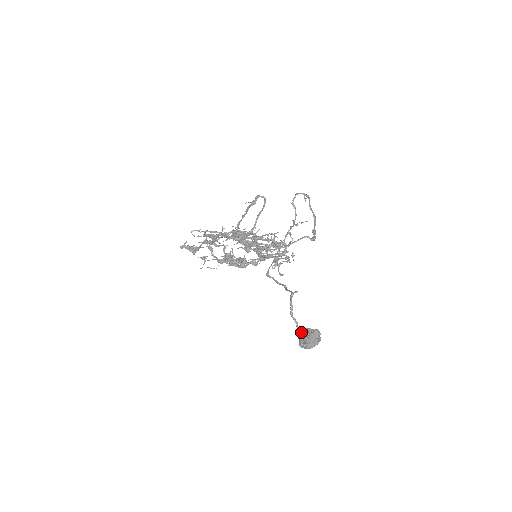
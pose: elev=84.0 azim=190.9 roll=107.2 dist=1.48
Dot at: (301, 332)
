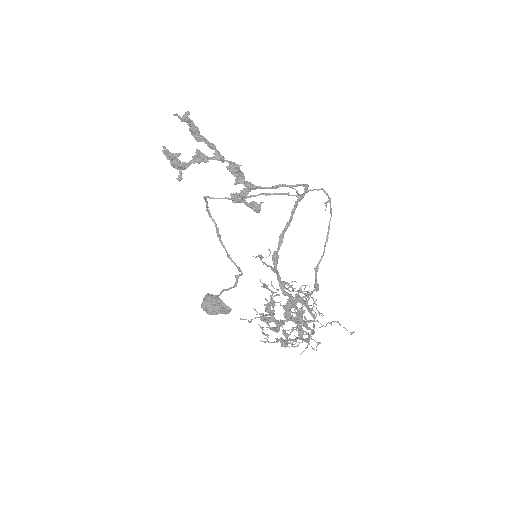
Dot at: (213, 300)
